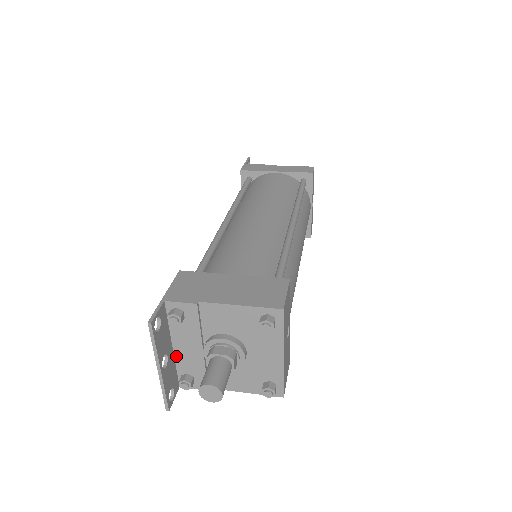
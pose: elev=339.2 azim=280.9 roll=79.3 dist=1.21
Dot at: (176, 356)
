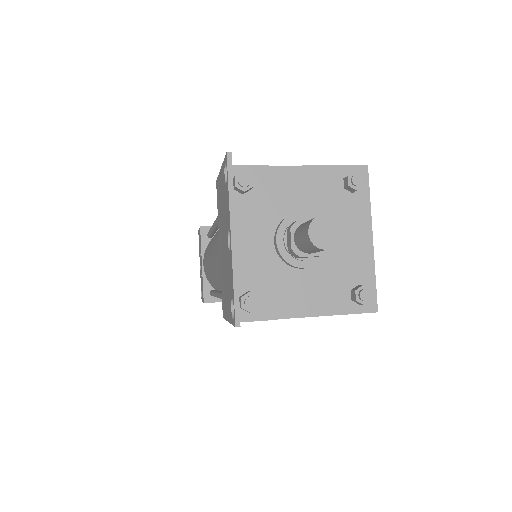
Dot at: occluded
